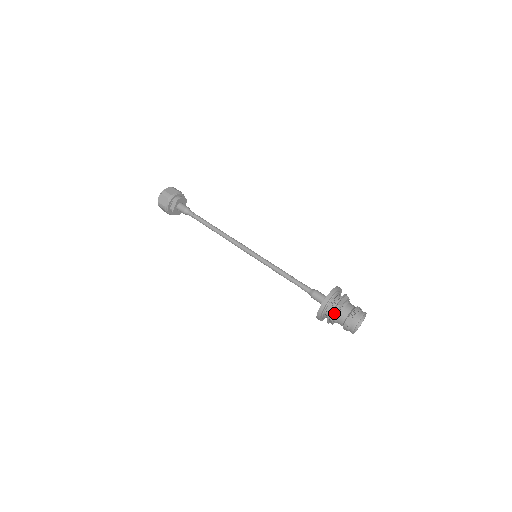
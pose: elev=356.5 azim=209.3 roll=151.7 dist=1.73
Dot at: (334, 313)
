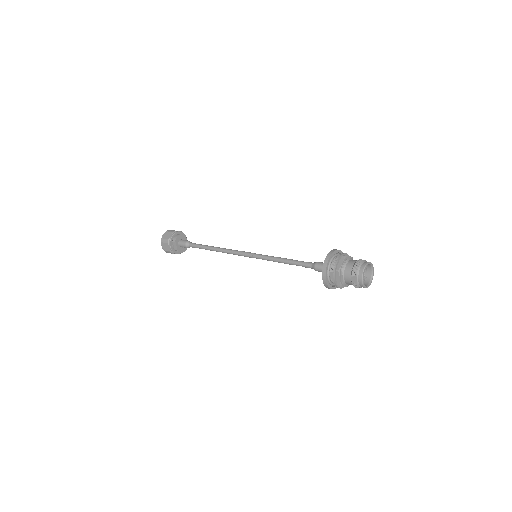
Dot at: (338, 279)
